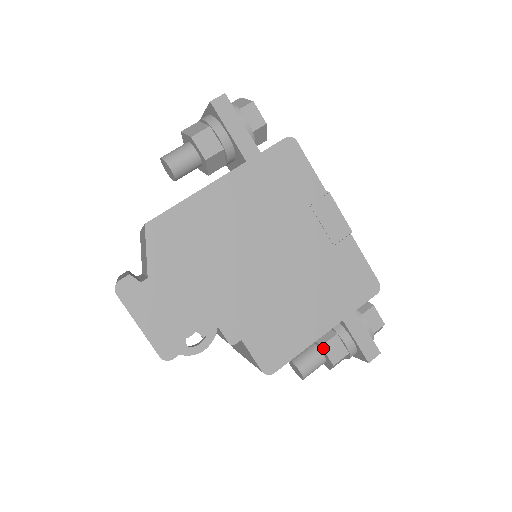
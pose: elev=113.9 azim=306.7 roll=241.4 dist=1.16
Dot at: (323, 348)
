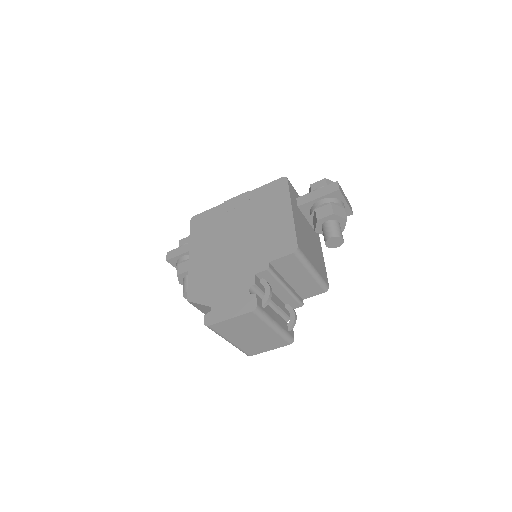
Dot at: (319, 219)
